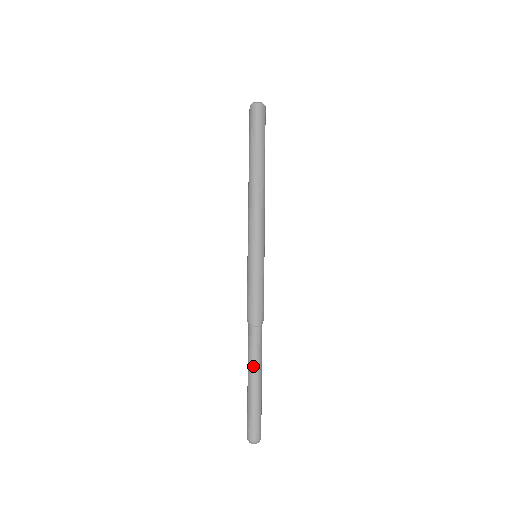
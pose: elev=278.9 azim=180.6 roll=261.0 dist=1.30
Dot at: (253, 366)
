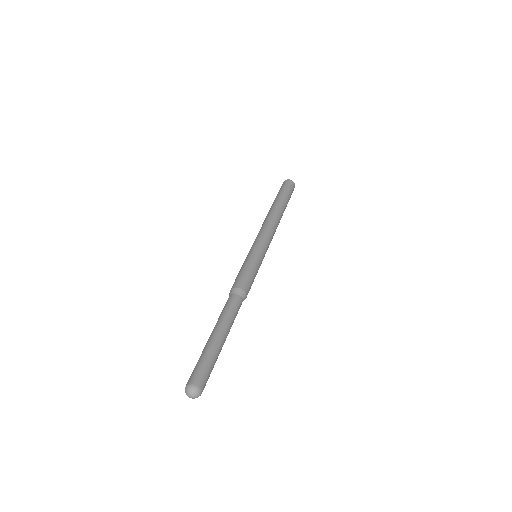
Dot at: (224, 323)
